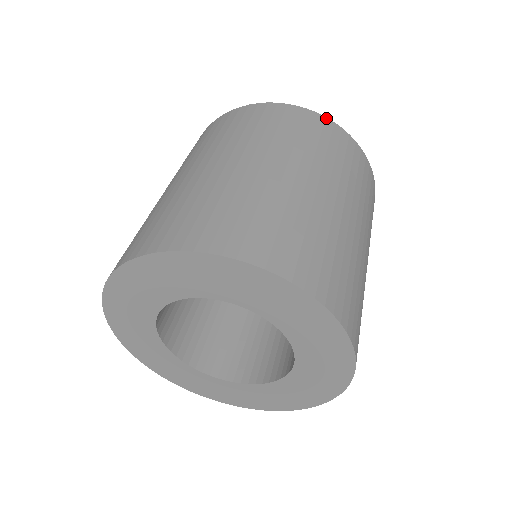
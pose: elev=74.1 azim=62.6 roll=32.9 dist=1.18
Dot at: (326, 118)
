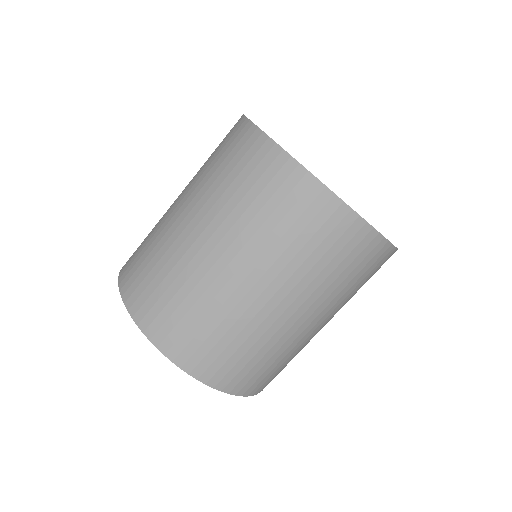
Dot at: (343, 203)
